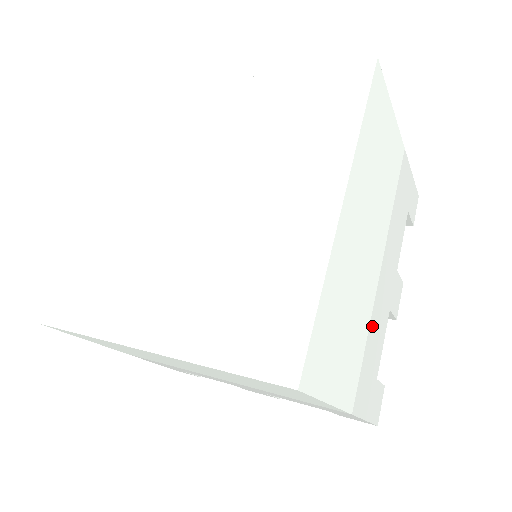
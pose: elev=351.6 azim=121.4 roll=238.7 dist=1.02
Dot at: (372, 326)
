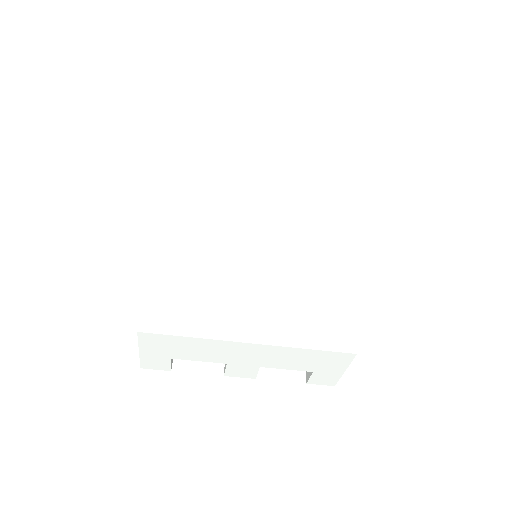
Dot at: occluded
